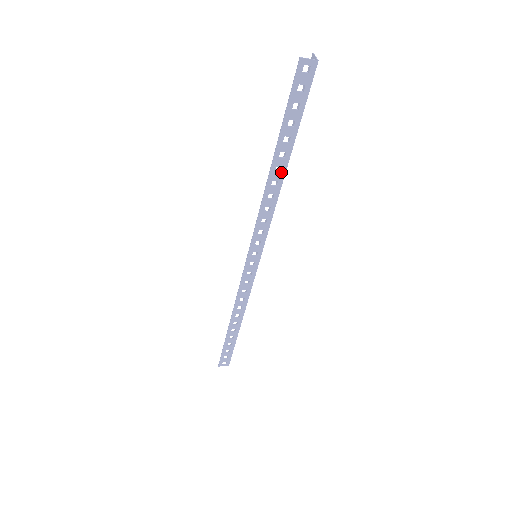
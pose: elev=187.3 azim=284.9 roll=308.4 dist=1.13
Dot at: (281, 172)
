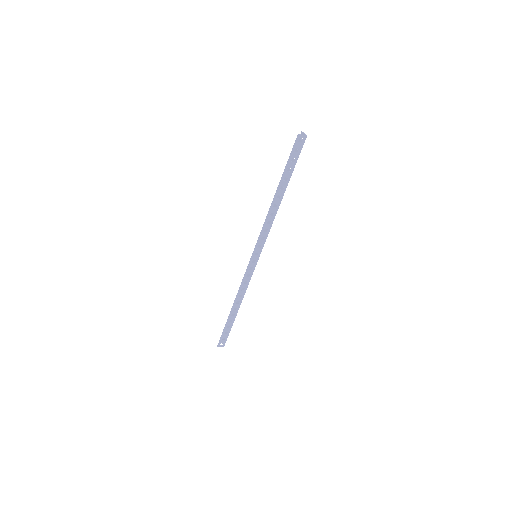
Dot at: (280, 199)
